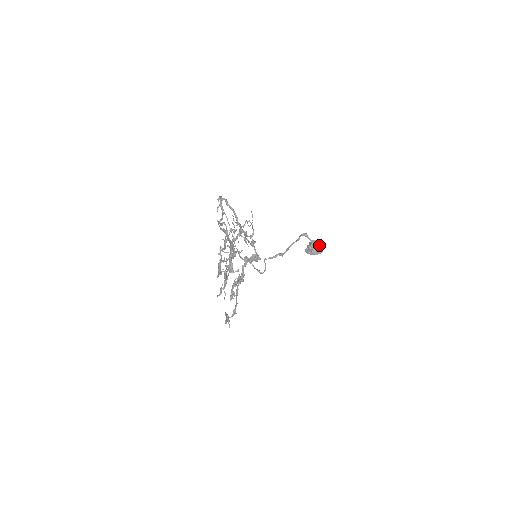
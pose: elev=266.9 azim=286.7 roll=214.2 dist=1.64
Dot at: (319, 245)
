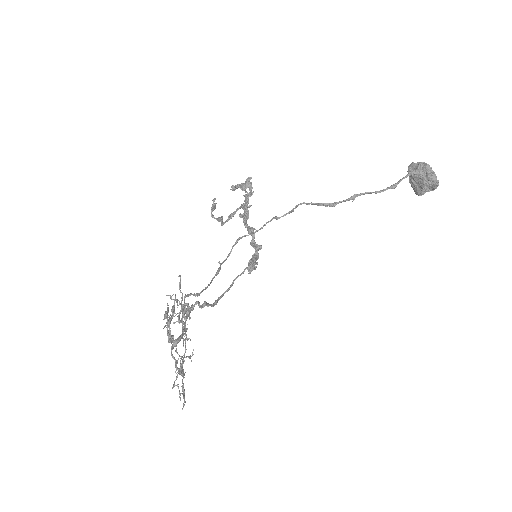
Dot at: (428, 187)
